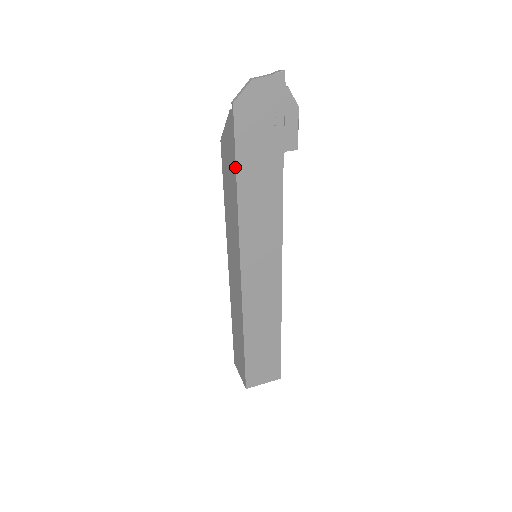
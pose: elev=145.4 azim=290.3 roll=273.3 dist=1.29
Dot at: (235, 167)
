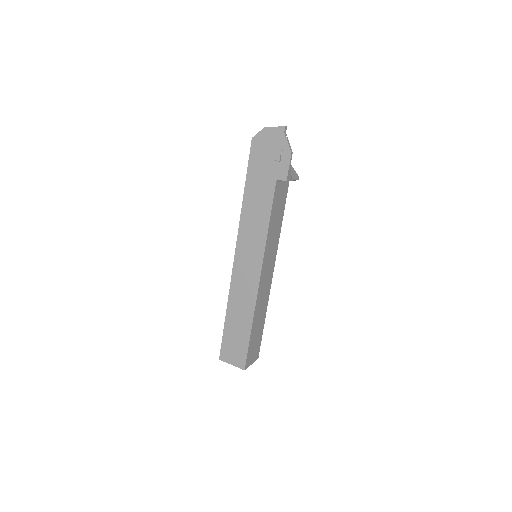
Dot at: (246, 179)
